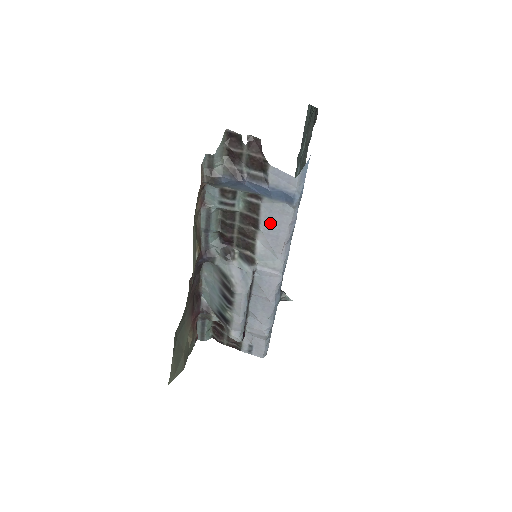
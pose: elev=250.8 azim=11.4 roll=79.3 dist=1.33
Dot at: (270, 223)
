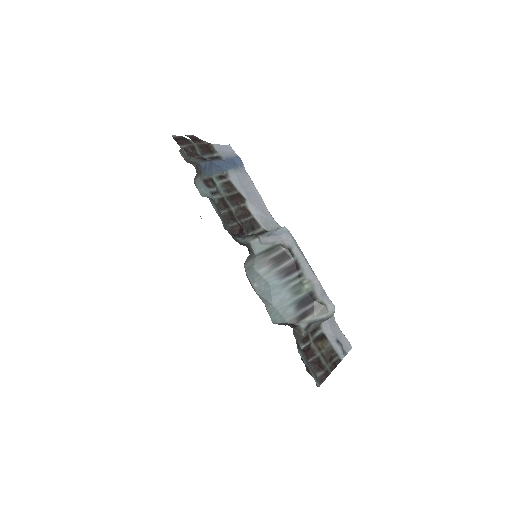
Dot at: (246, 190)
